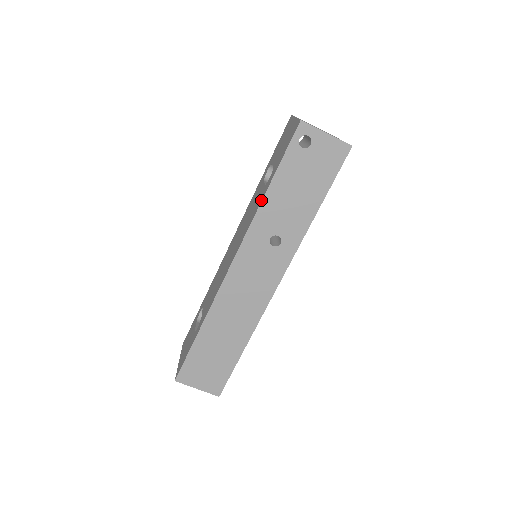
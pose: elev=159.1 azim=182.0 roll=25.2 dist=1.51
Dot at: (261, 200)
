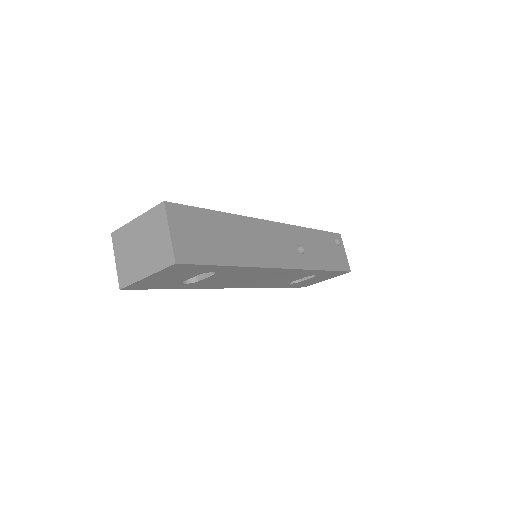
Dot at: (307, 228)
